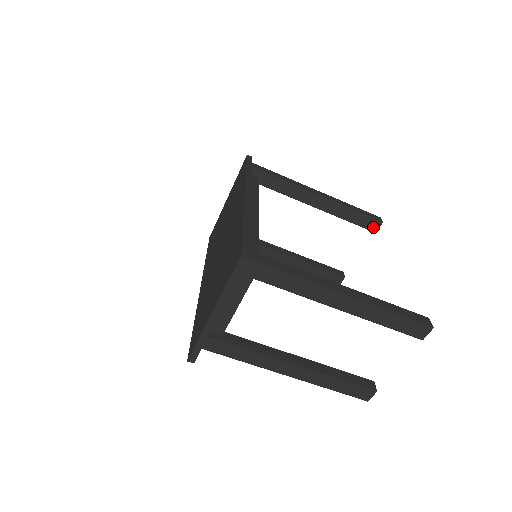
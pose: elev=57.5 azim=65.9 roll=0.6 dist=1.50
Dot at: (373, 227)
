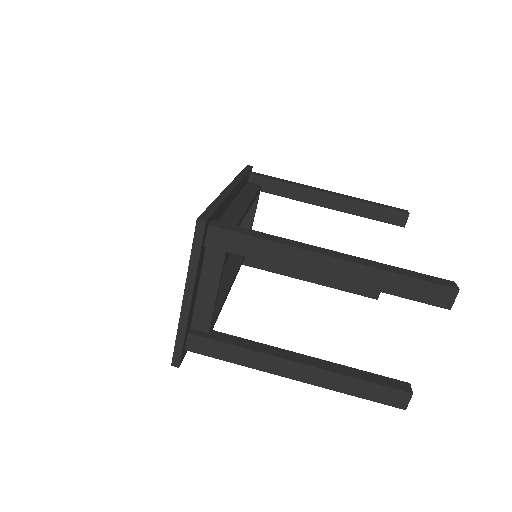
Dot at: (400, 221)
